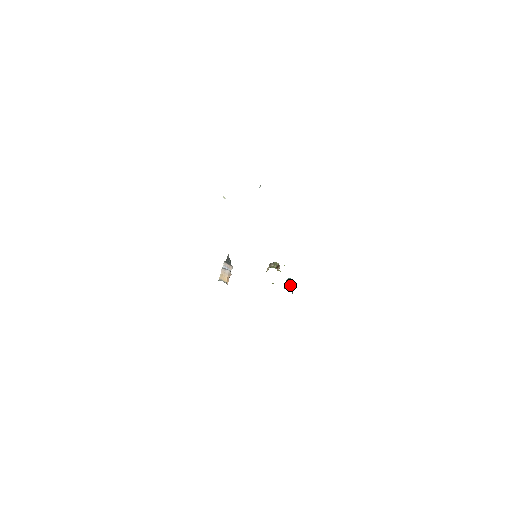
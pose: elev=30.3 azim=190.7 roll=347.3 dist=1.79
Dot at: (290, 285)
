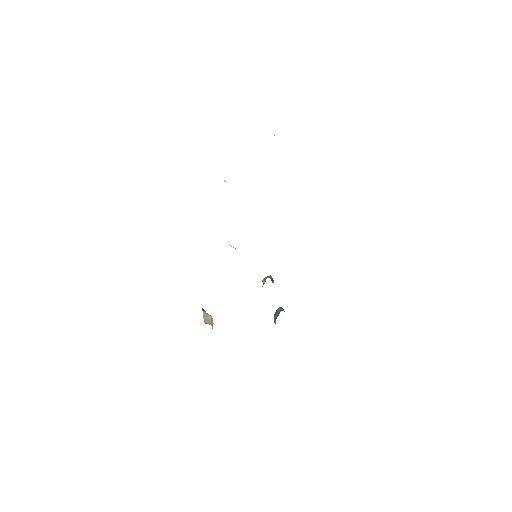
Dot at: (283, 310)
